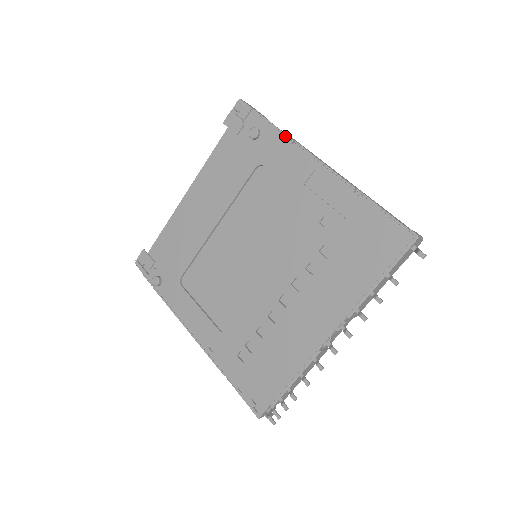
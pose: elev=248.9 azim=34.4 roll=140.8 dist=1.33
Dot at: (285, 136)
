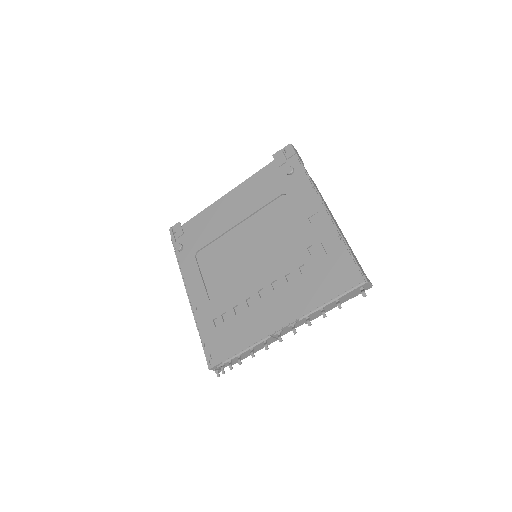
Dot at: (310, 181)
